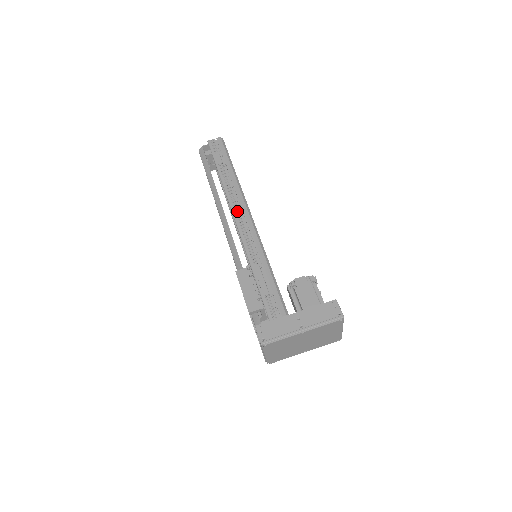
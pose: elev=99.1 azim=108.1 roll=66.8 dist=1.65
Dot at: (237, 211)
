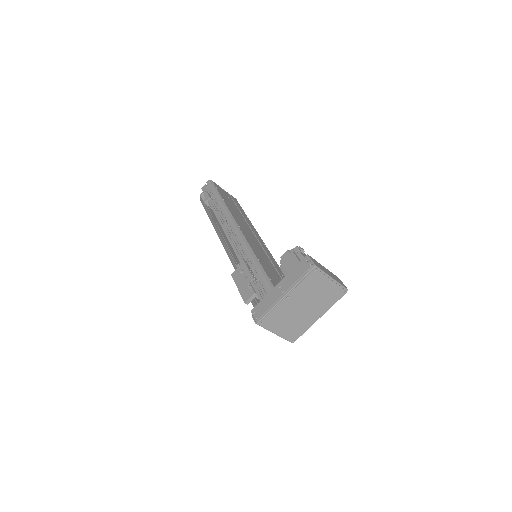
Dot at: (226, 228)
